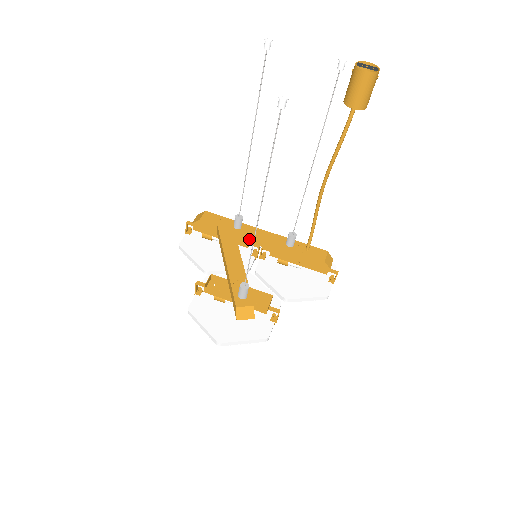
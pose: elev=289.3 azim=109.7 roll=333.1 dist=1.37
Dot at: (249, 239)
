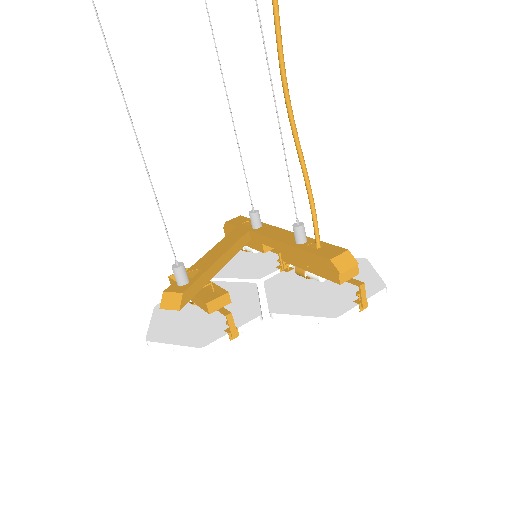
Dot at: (261, 239)
